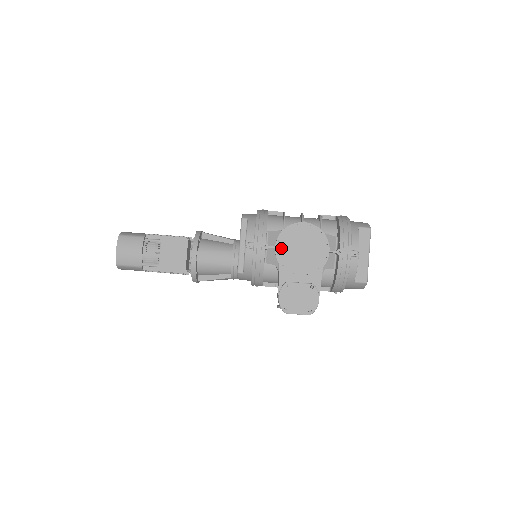
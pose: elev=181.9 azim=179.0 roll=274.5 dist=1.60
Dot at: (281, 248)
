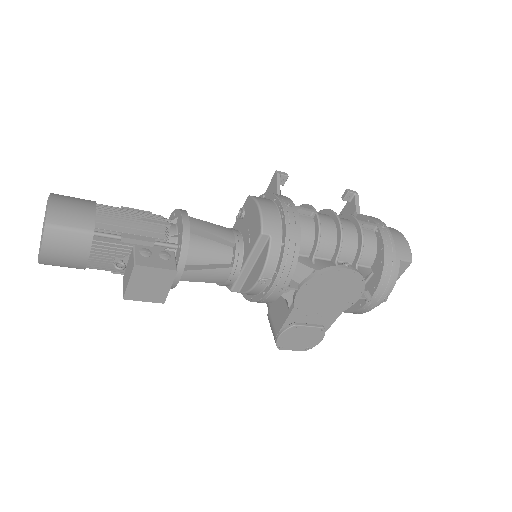
Dot at: (305, 292)
